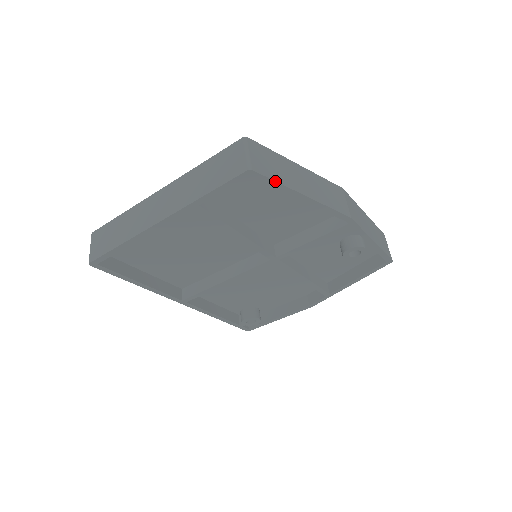
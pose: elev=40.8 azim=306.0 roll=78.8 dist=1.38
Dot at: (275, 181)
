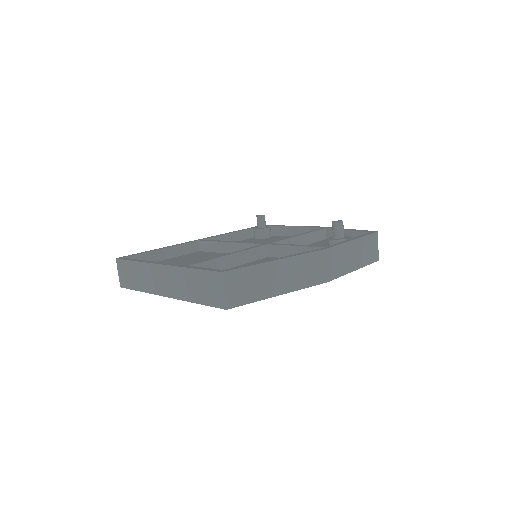
Dot at: occluded
